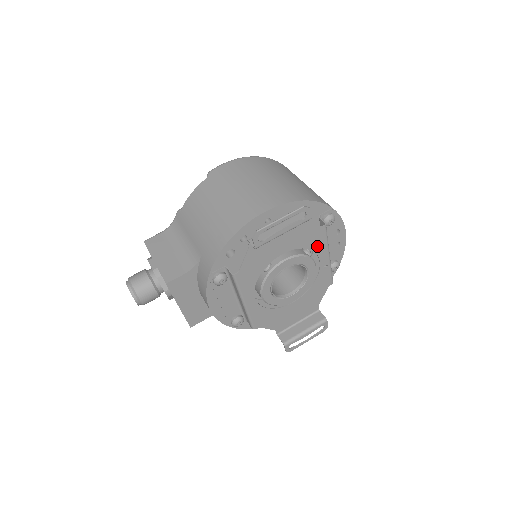
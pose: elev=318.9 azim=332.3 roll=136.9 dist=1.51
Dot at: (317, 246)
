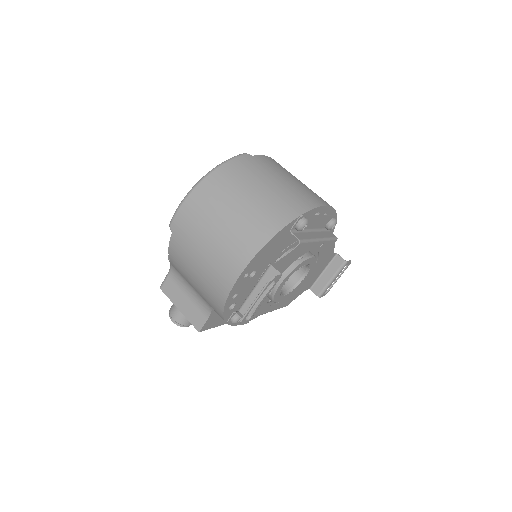
Dot at: (303, 251)
